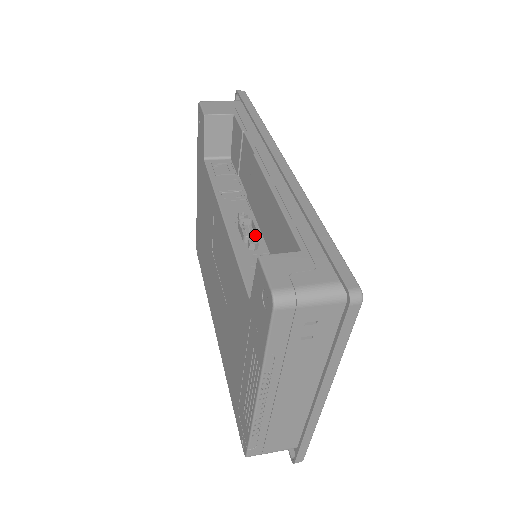
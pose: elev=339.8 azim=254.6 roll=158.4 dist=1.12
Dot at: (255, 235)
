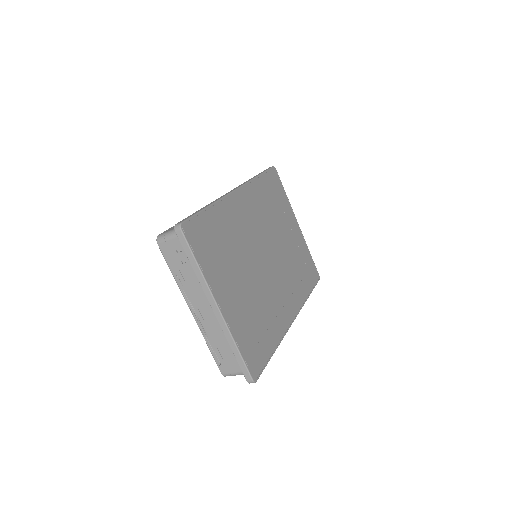
Dot at: occluded
